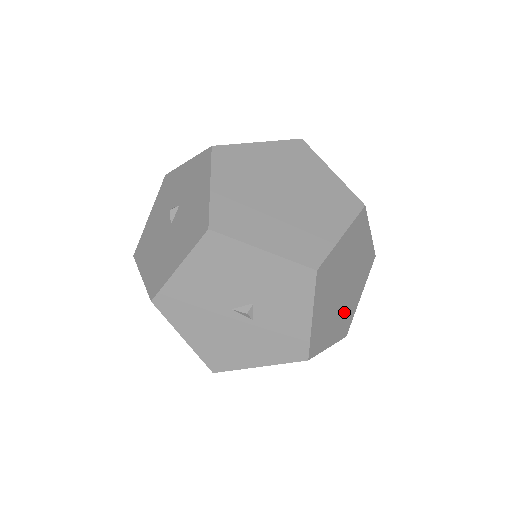
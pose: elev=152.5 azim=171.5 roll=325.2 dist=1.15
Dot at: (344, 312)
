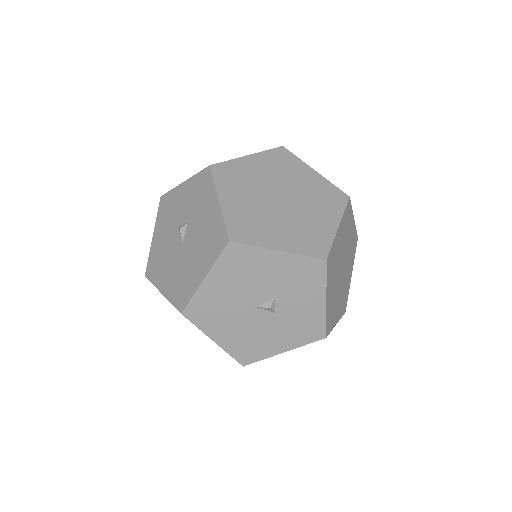
Dot at: (343, 291)
